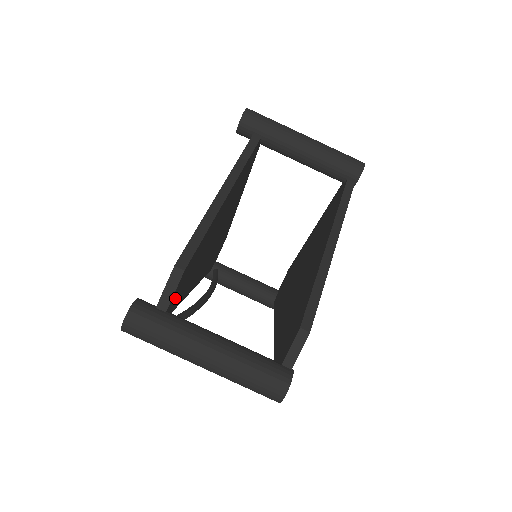
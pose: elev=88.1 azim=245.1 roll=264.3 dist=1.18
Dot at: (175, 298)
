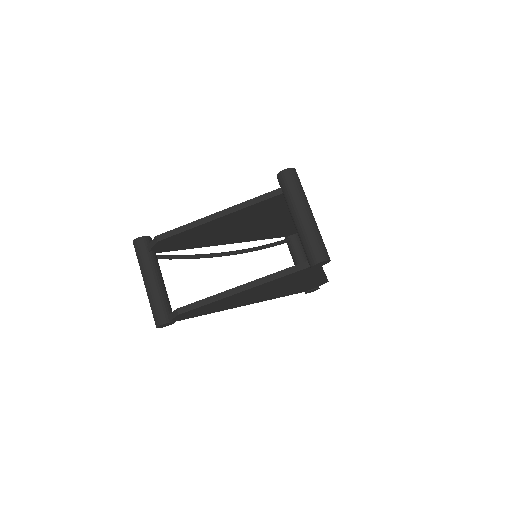
Dot at: (163, 248)
